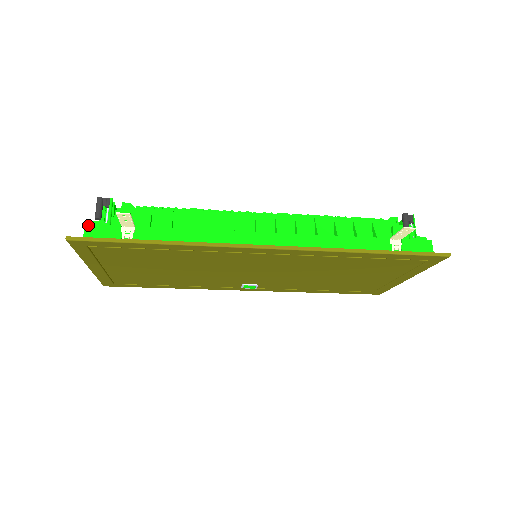
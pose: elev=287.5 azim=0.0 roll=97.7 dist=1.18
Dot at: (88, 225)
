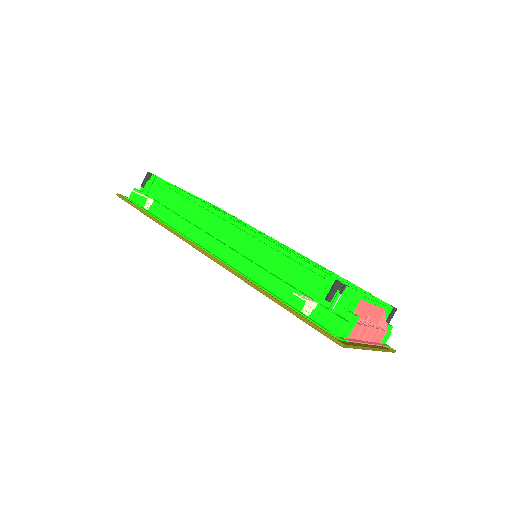
Dot at: (135, 189)
